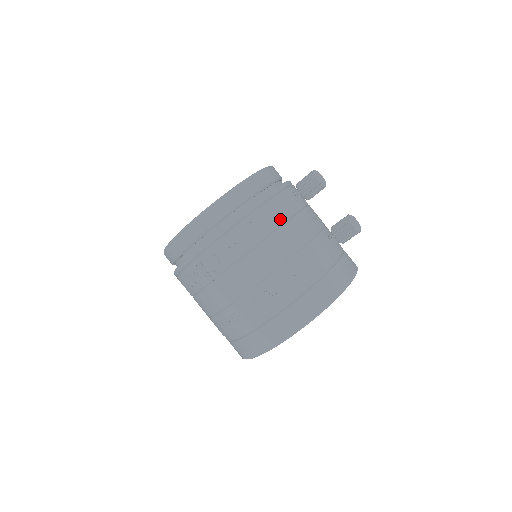
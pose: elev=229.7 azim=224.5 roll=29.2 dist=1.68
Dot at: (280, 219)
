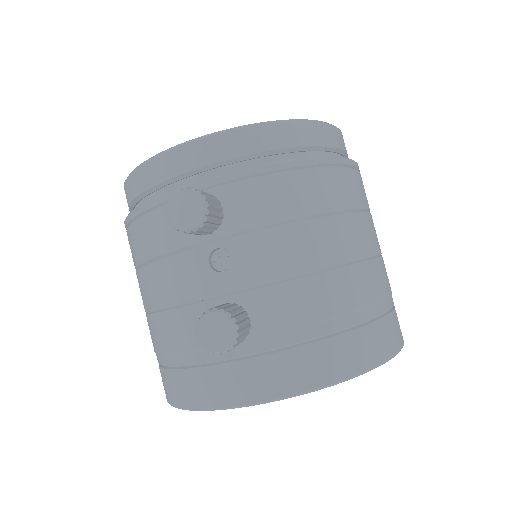
Dot at: (150, 250)
